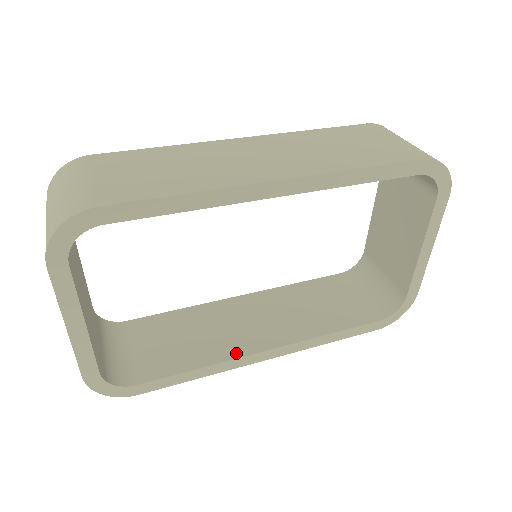
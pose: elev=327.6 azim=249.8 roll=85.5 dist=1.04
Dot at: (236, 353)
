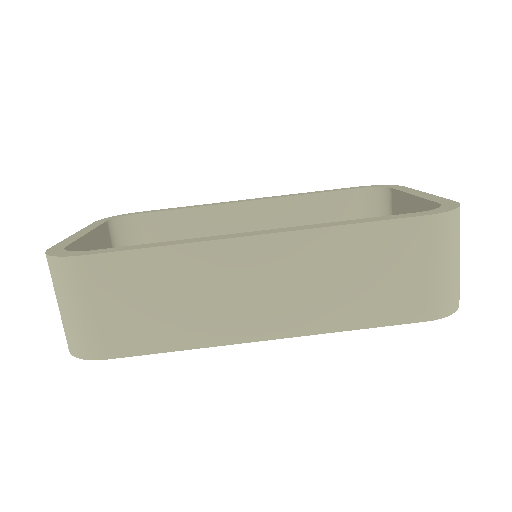
Dot at: occluded
